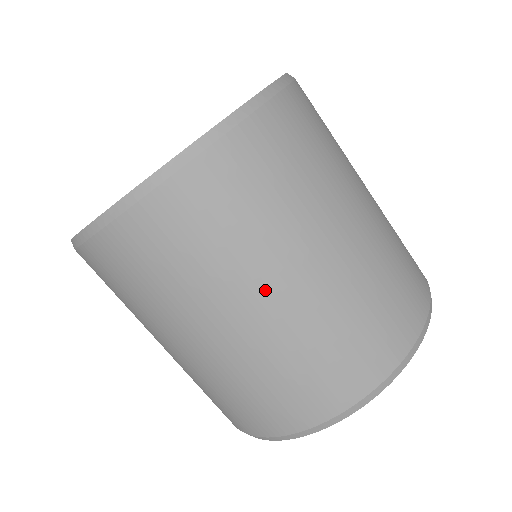
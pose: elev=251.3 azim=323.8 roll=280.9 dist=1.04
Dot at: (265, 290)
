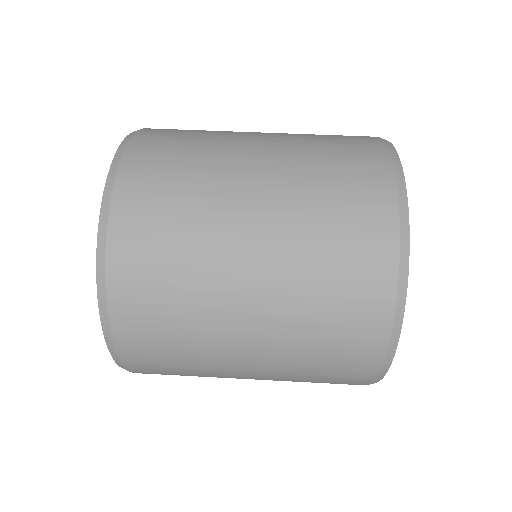
Dot at: (239, 260)
